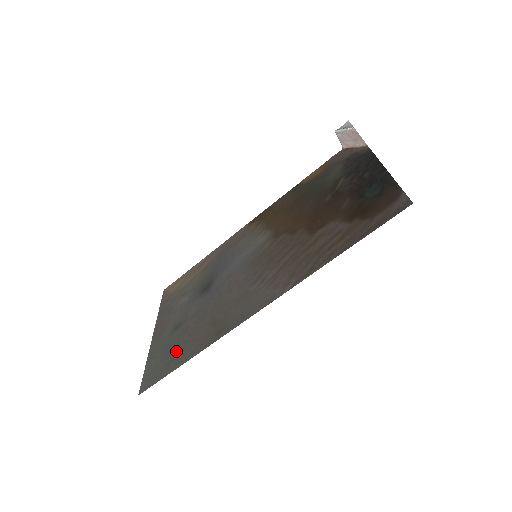
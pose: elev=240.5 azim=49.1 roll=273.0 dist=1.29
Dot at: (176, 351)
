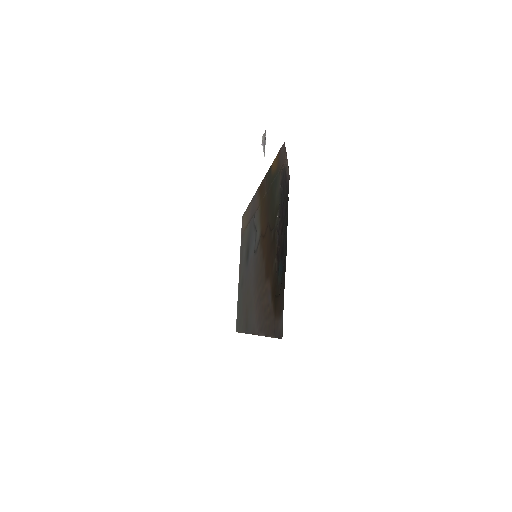
Dot at: (241, 313)
